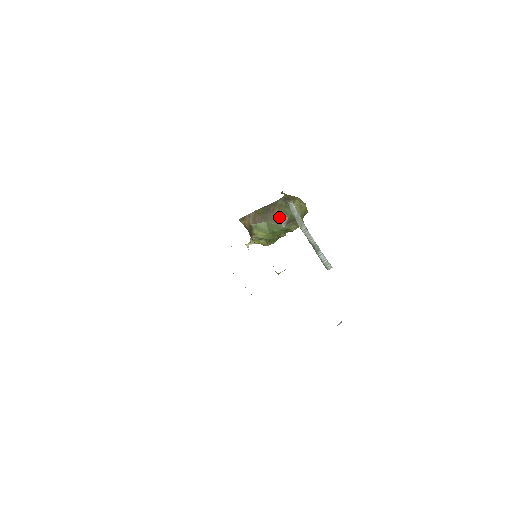
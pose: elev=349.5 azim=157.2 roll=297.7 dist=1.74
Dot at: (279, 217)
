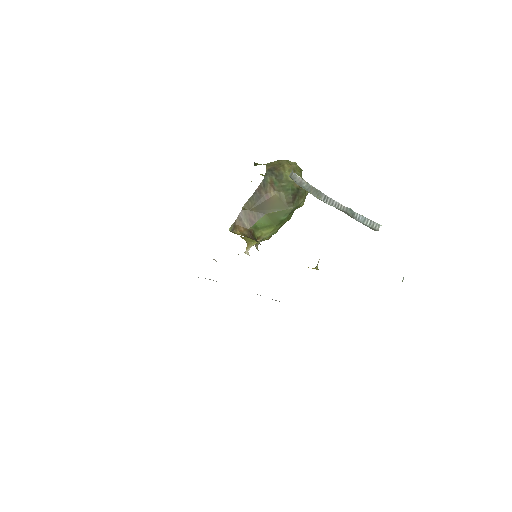
Dot at: (280, 199)
